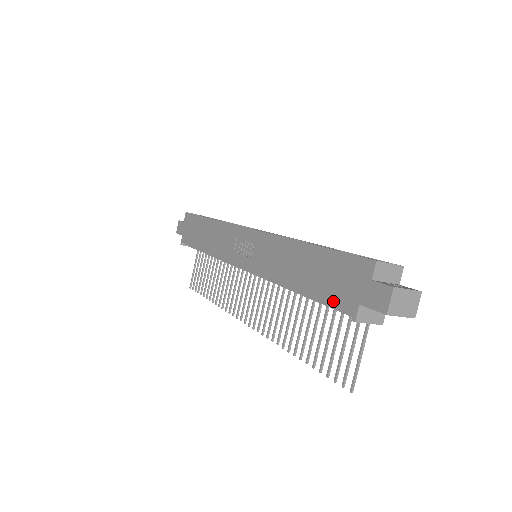
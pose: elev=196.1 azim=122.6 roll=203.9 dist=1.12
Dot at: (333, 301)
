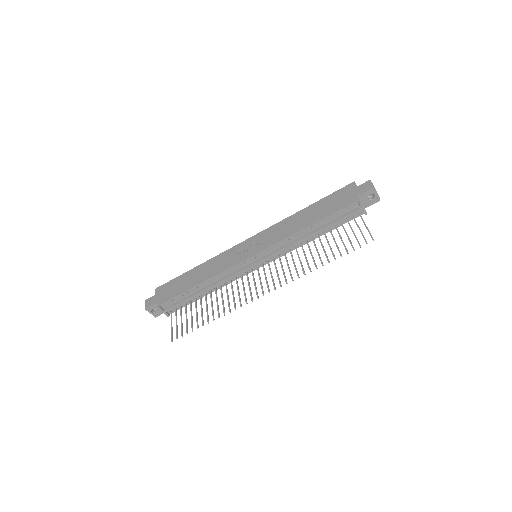
Dot at: (342, 207)
